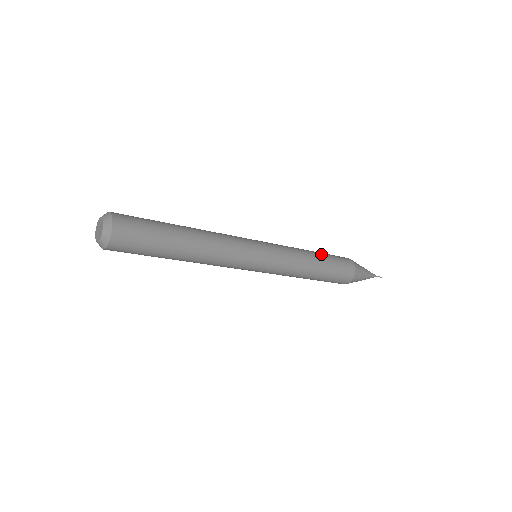
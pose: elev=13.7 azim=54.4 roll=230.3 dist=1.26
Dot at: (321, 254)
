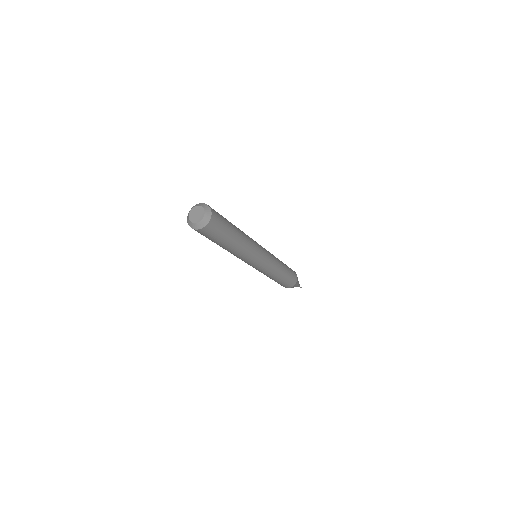
Dot at: occluded
